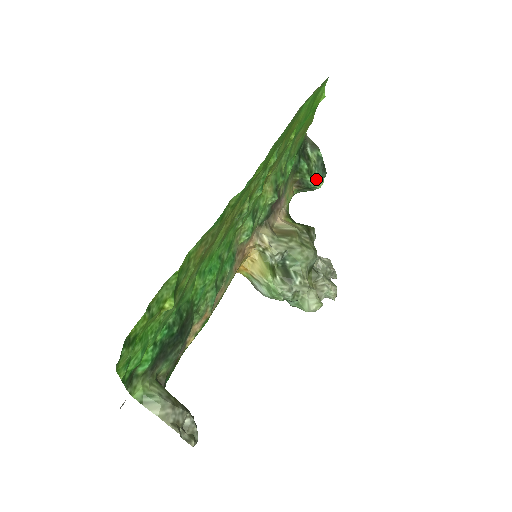
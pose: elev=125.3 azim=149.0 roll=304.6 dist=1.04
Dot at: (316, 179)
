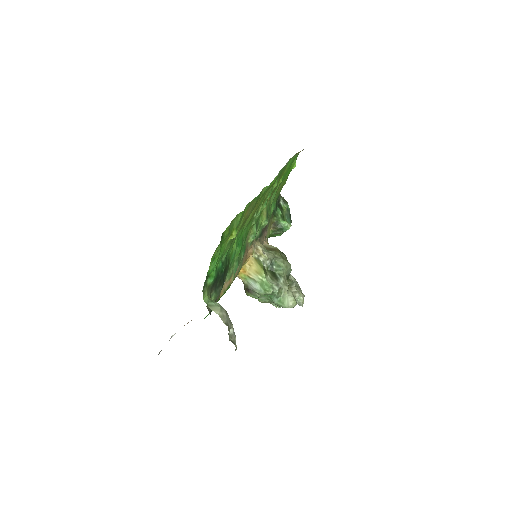
Dot at: (286, 223)
